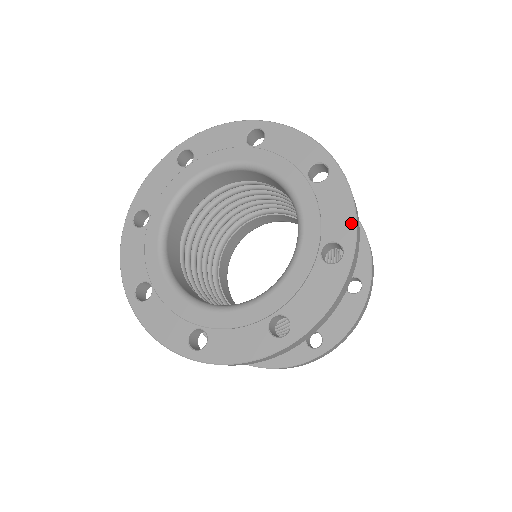
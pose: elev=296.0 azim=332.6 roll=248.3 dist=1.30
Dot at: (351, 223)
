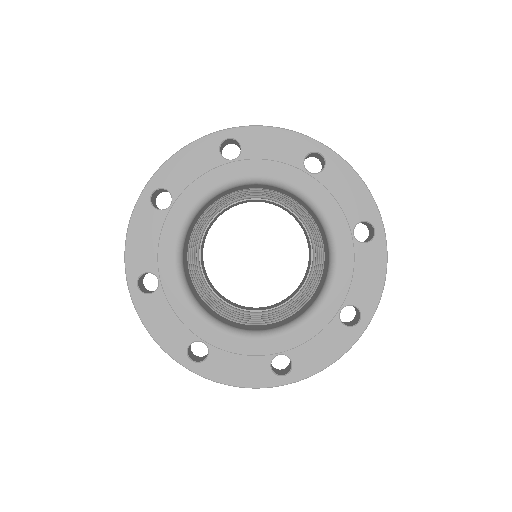
Dot at: (377, 295)
